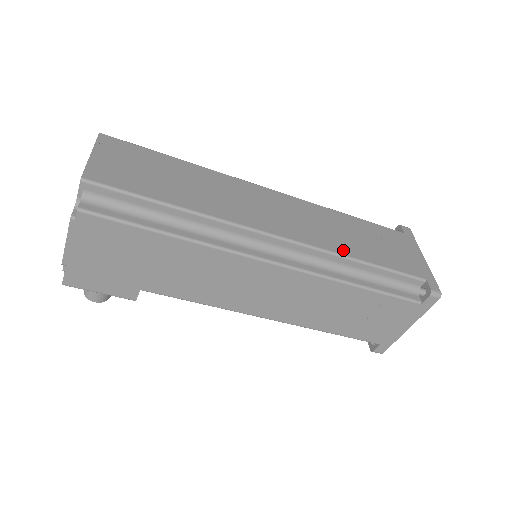
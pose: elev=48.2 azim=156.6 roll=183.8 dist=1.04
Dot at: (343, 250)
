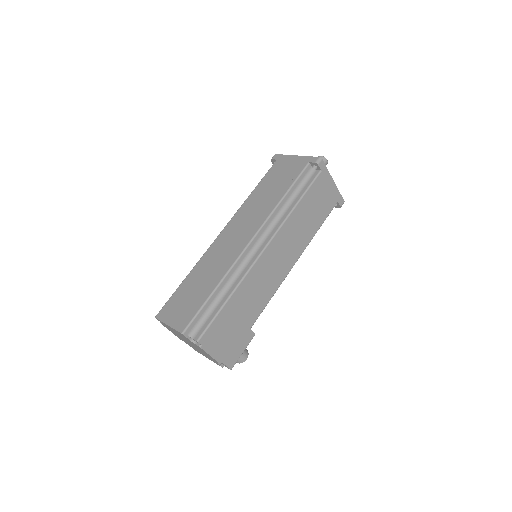
Dot at: (272, 206)
